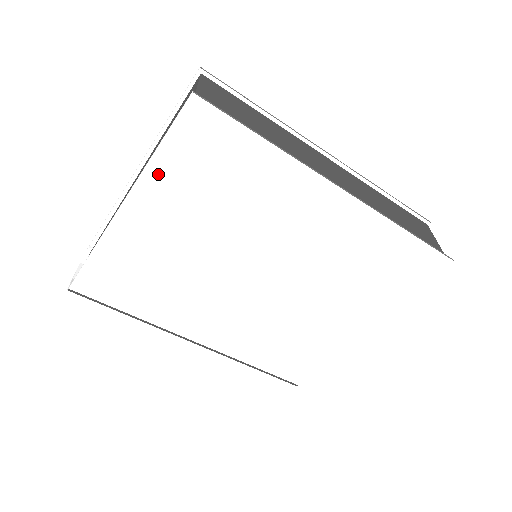
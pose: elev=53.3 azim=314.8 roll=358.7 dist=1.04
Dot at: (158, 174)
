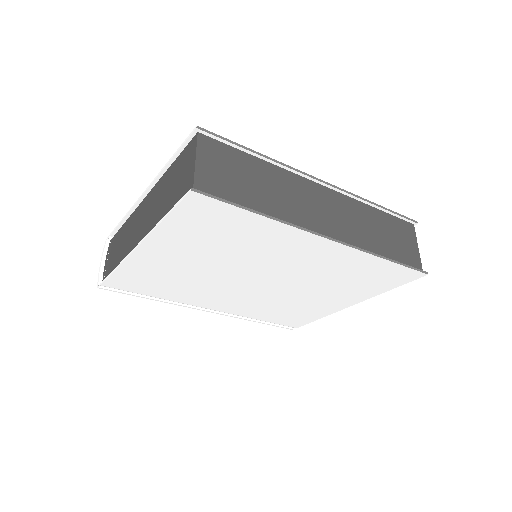
Dot at: (165, 233)
